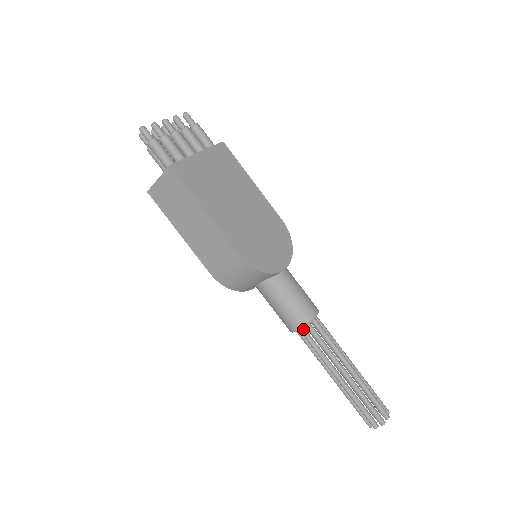
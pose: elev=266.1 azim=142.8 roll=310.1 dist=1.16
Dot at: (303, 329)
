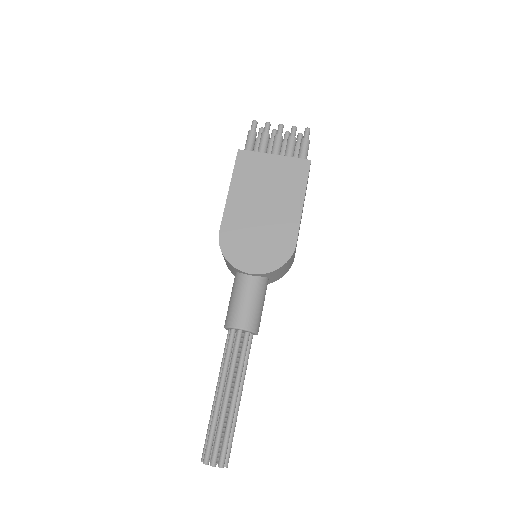
Dot at: (229, 331)
